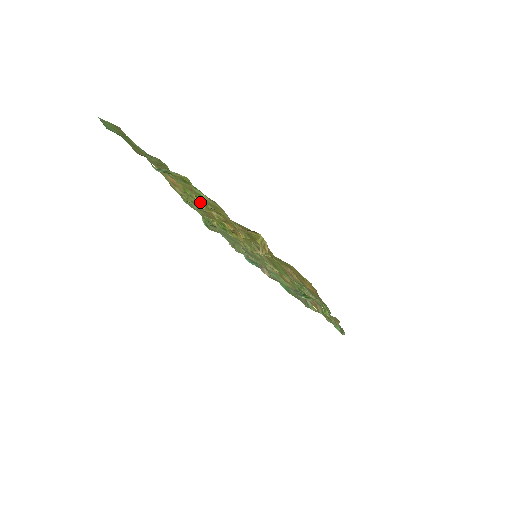
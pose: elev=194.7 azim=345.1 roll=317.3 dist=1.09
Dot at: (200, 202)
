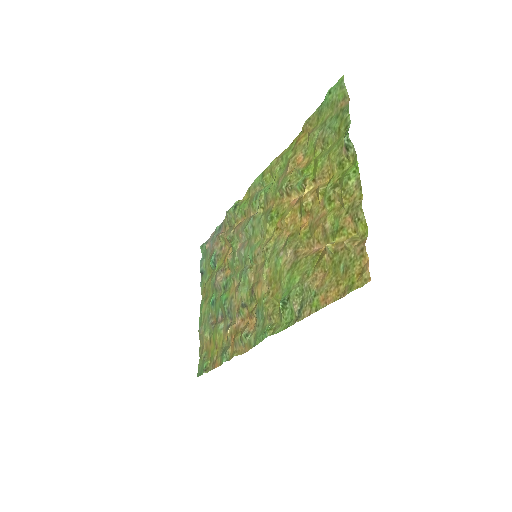
Dot at: (308, 185)
